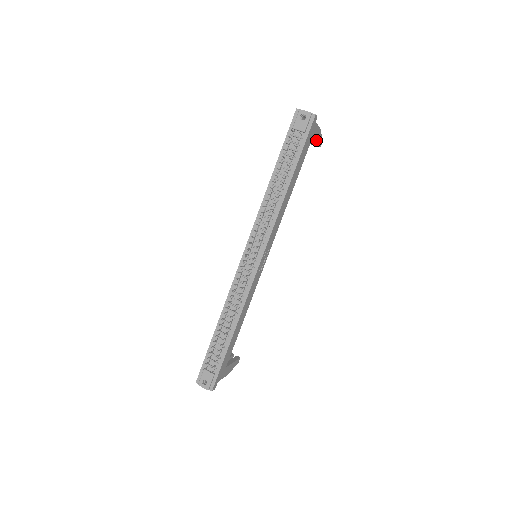
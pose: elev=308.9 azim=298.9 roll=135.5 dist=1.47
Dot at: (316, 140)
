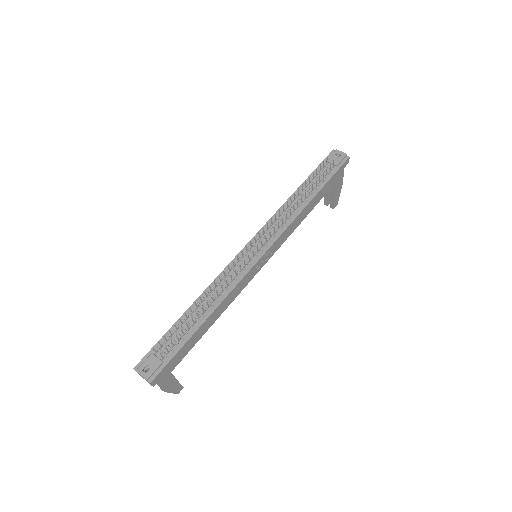
Dot at: (336, 193)
